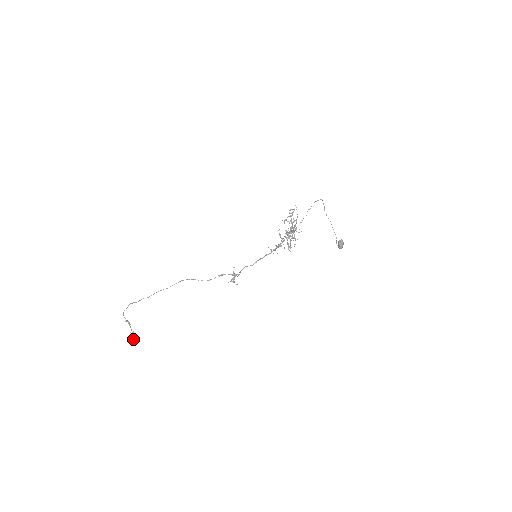
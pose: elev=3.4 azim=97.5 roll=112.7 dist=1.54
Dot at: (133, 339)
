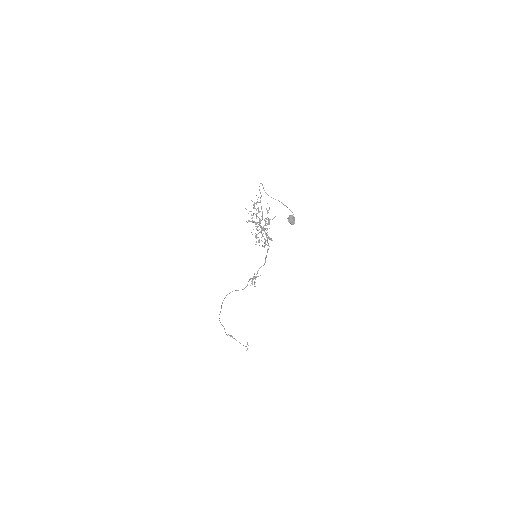
Dot at: (247, 349)
